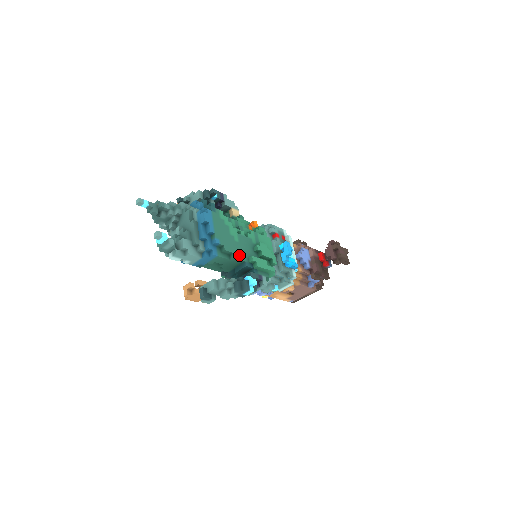
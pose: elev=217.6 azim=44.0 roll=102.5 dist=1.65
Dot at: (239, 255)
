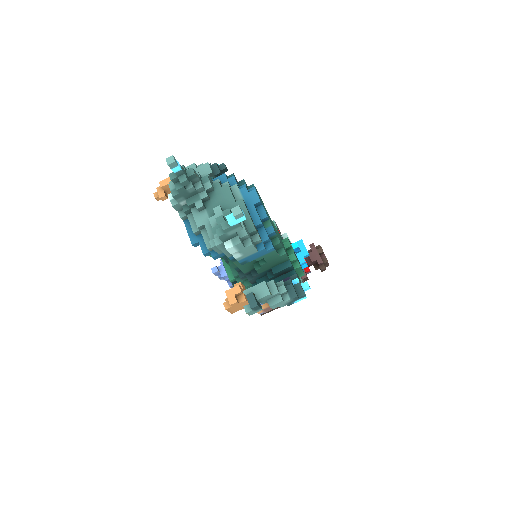
Dot at: (285, 251)
